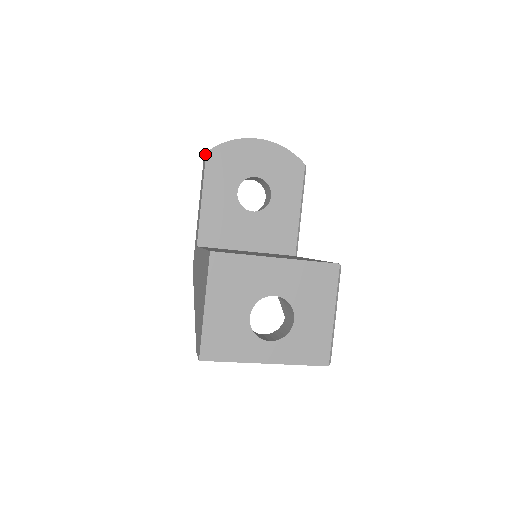
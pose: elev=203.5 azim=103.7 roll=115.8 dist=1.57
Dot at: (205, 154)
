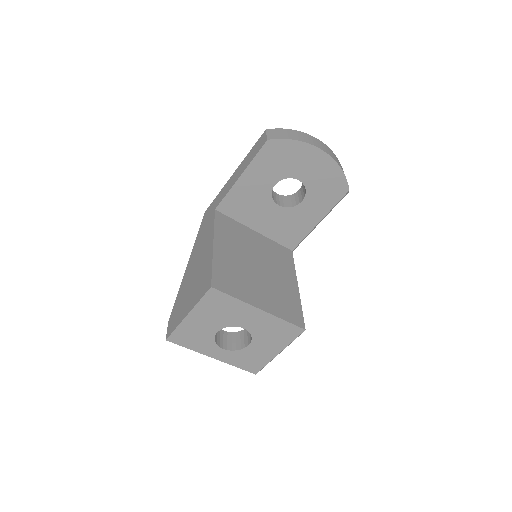
Dot at: (266, 138)
